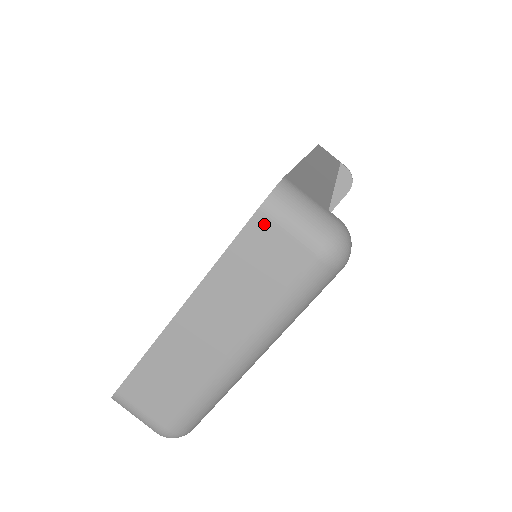
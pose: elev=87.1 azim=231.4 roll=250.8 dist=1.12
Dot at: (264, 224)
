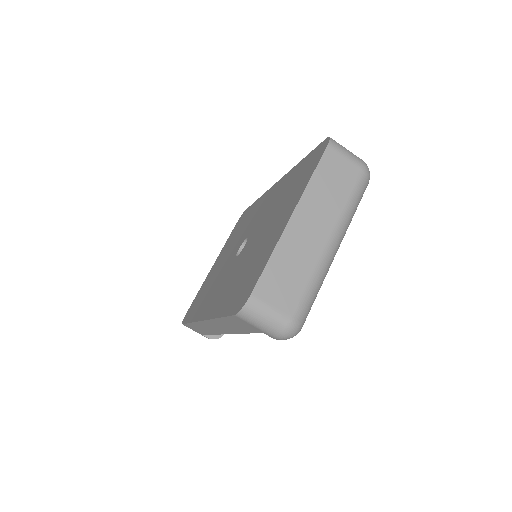
Dot at: (332, 153)
